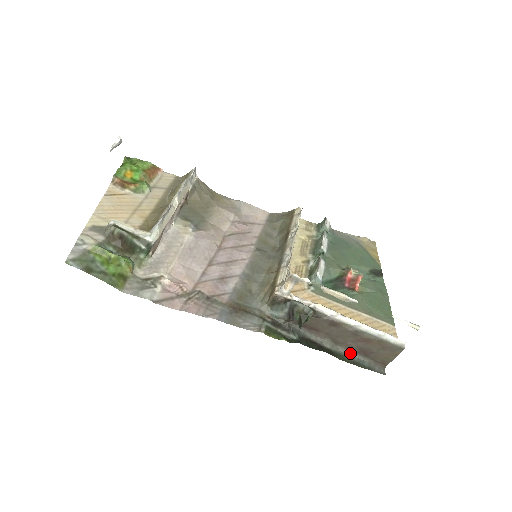
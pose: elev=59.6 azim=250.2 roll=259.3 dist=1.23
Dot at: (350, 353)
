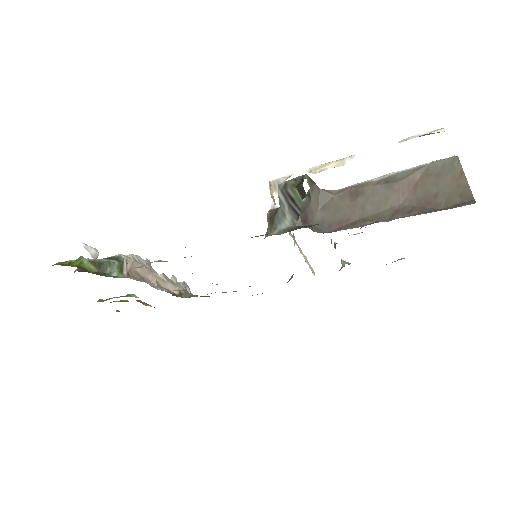
Dot at: occluded
